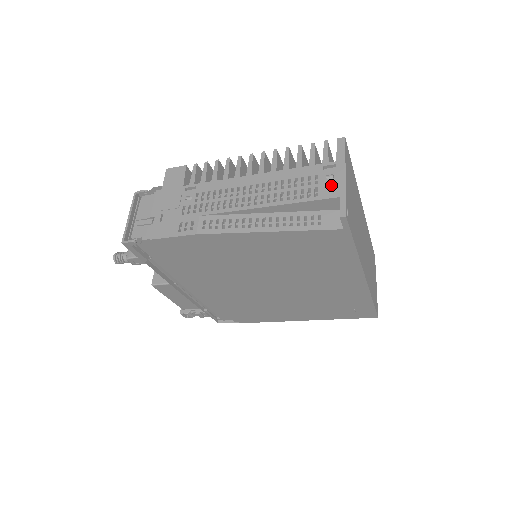
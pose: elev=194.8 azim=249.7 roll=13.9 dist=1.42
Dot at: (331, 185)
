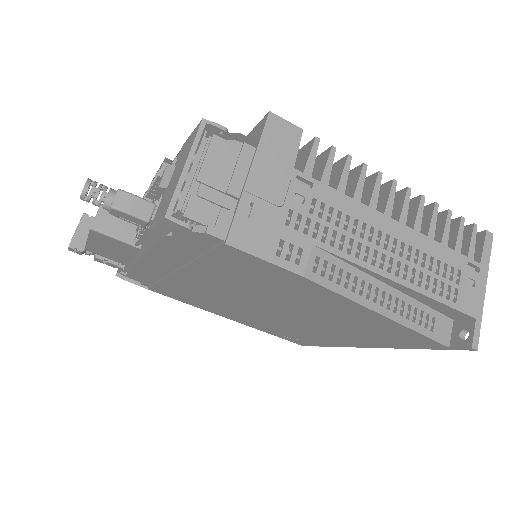
Dot at: (471, 296)
